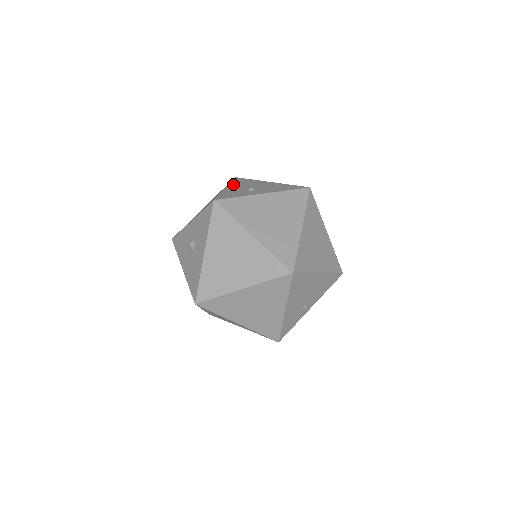
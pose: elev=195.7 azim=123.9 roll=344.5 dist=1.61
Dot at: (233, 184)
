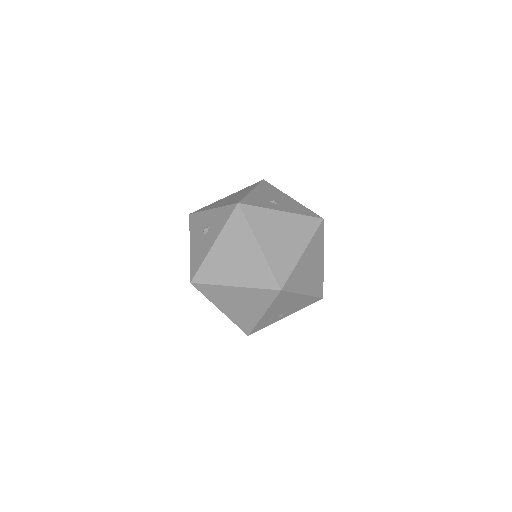
Dot at: (259, 188)
